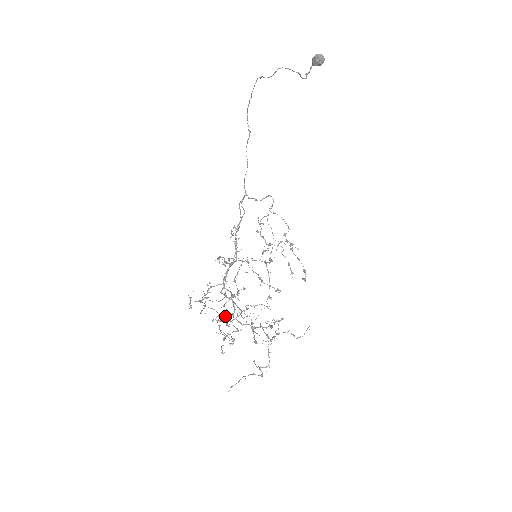
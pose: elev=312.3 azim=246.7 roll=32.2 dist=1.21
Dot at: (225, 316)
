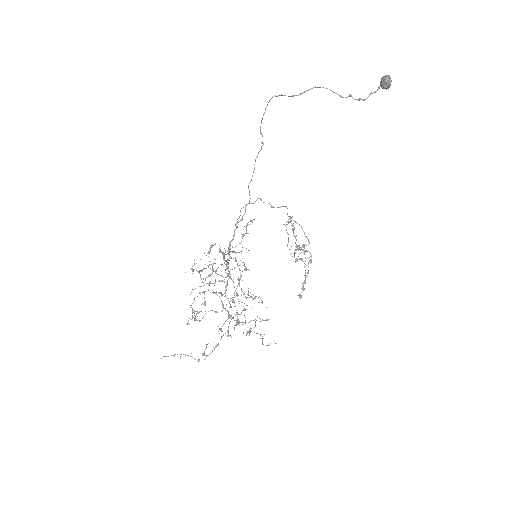
Dot at: (216, 293)
